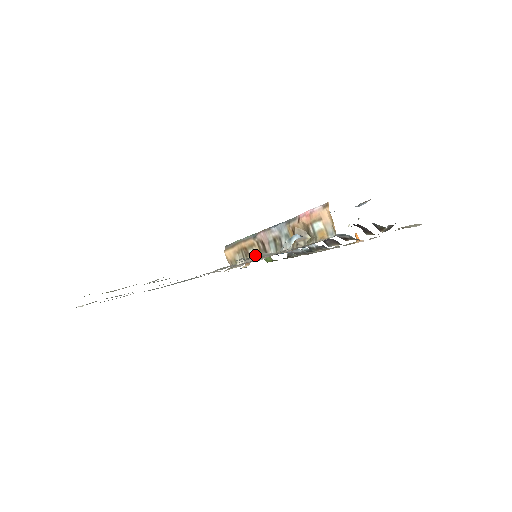
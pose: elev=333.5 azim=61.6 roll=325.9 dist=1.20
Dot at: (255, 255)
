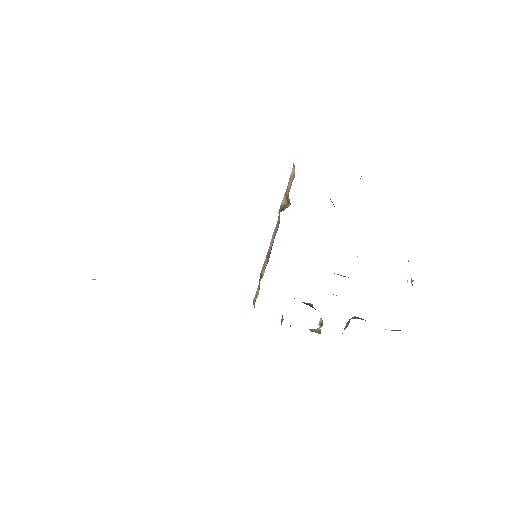
Dot at: (264, 270)
